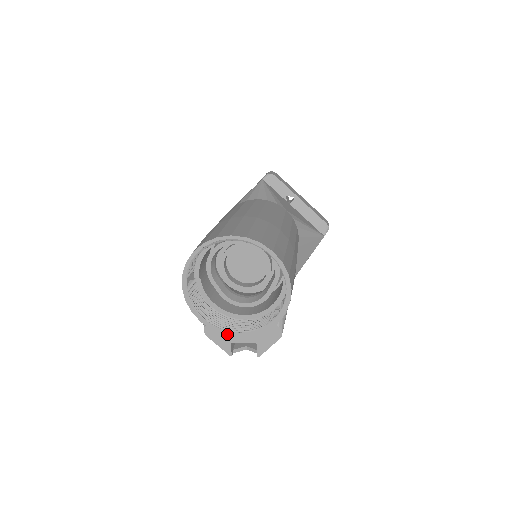
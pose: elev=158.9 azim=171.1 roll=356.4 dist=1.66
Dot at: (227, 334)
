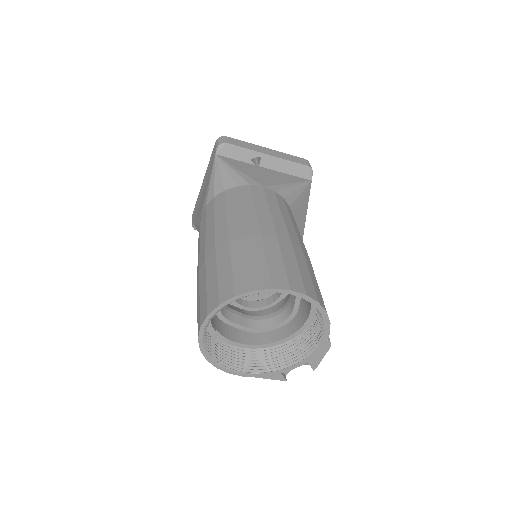
Dot at: (275, 374)
